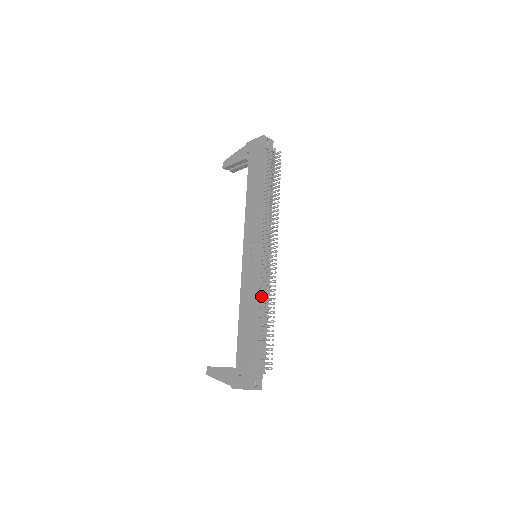
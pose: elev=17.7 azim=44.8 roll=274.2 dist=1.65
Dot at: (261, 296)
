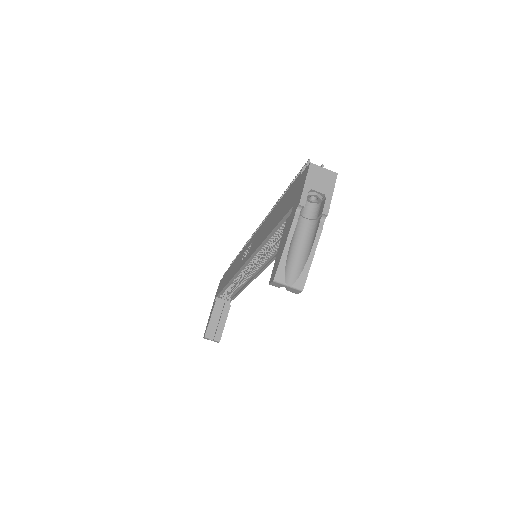
Dot at: occluded
